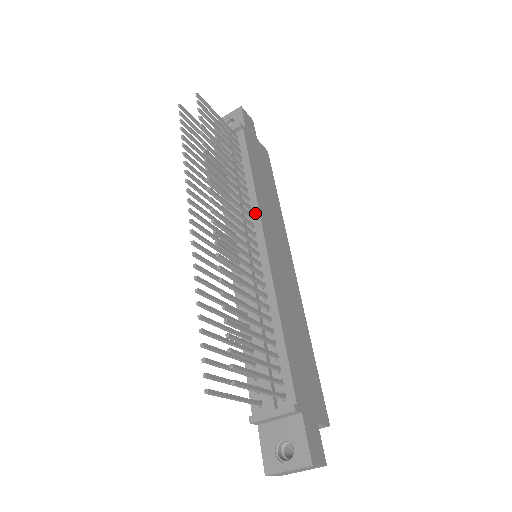
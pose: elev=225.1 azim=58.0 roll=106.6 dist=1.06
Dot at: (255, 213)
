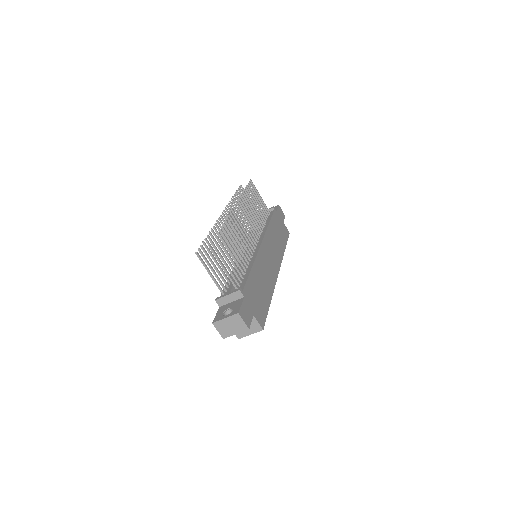
Dot at: (262, 235)
